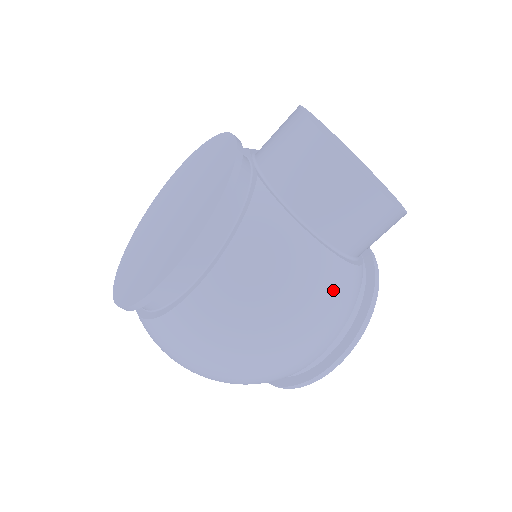
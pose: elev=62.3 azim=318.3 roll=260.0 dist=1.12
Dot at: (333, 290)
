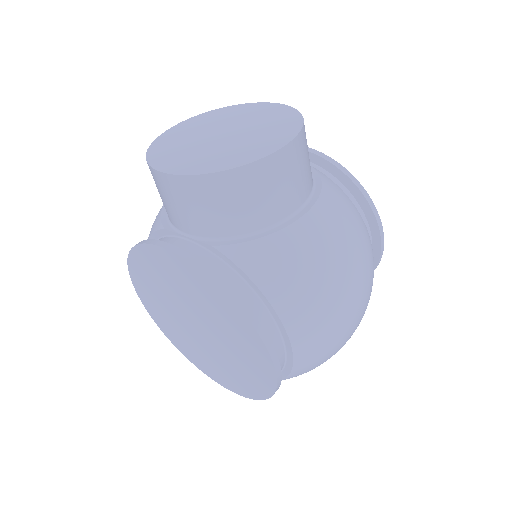
Dot at: (340, 222)
